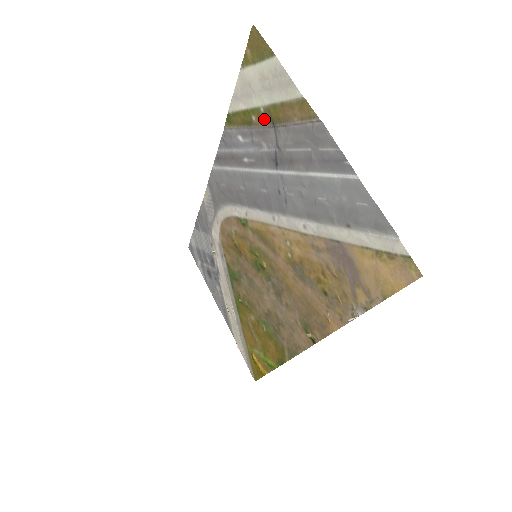
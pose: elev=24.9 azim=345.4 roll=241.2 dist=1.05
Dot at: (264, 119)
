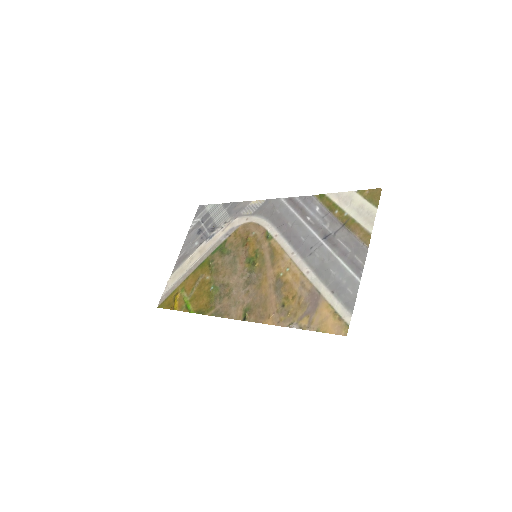
Dot at: (342, 218)
